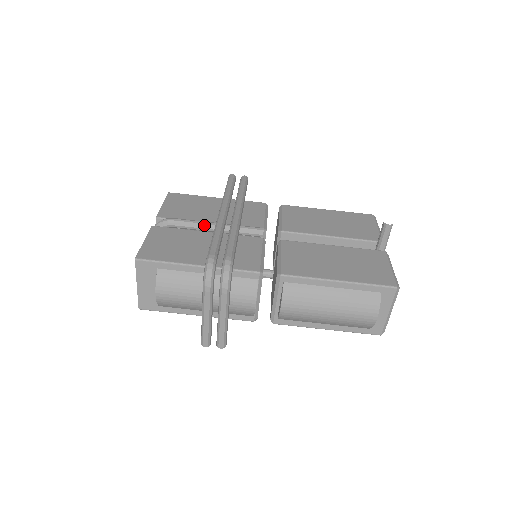
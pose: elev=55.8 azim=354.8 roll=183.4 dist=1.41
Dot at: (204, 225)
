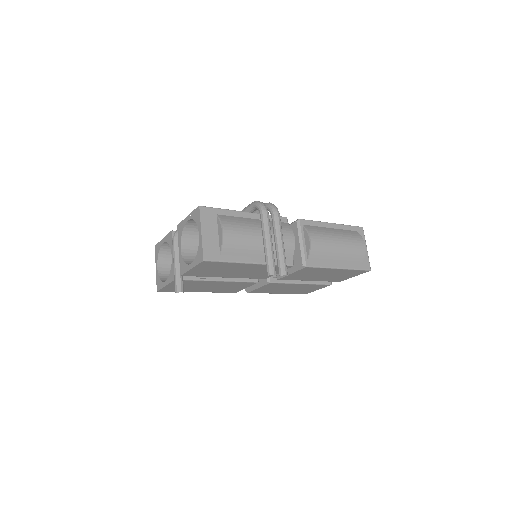
Dot at: occluded
